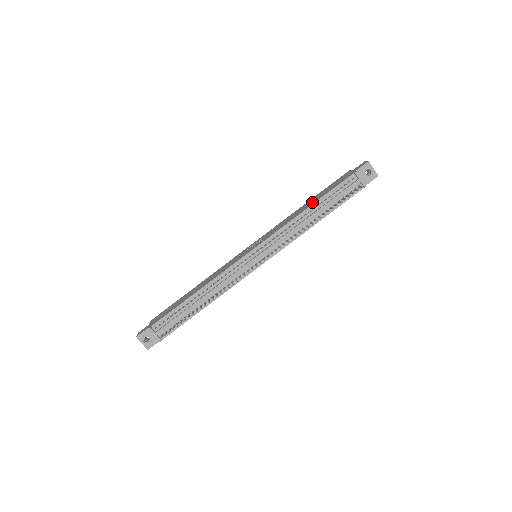
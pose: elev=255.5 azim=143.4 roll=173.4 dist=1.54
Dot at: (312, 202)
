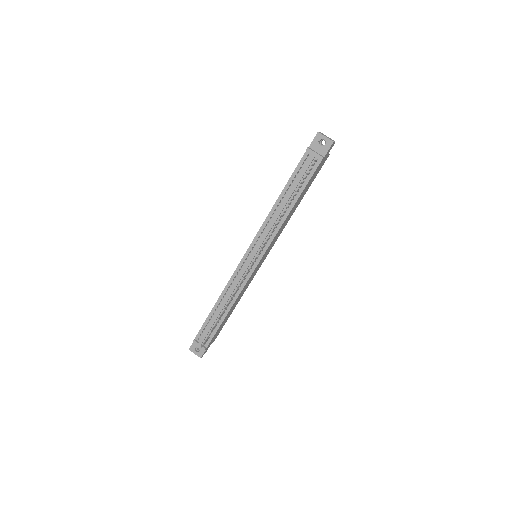
Dot at: occluded
